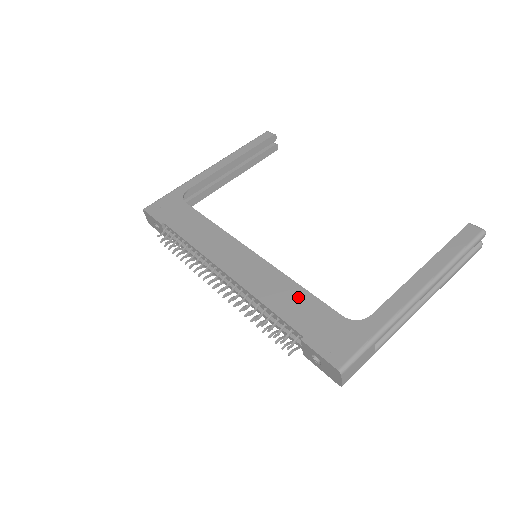
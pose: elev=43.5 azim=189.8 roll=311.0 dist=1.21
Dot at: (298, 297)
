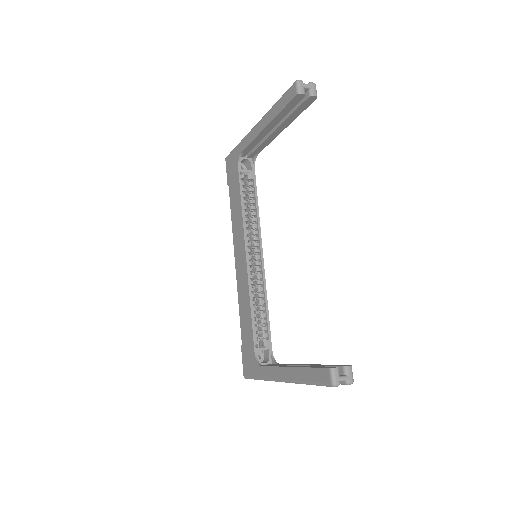
Dot at: (248, 318)
